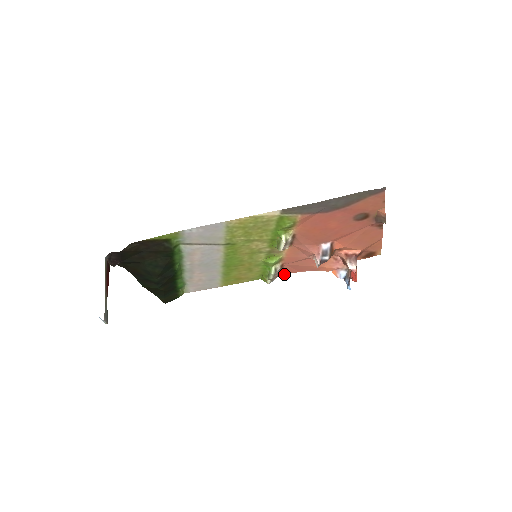
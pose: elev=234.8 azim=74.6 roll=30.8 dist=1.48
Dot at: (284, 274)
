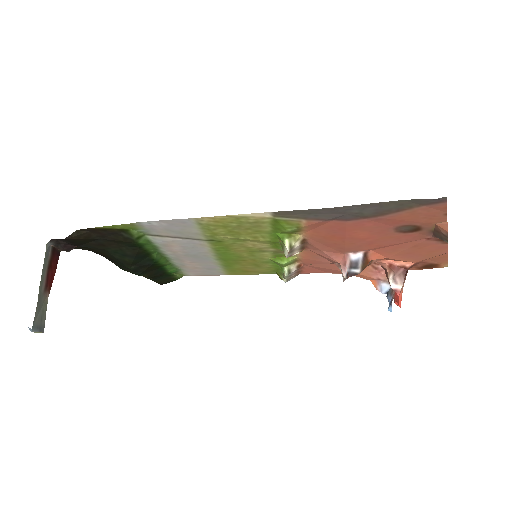
Dot at: (306, 273)
